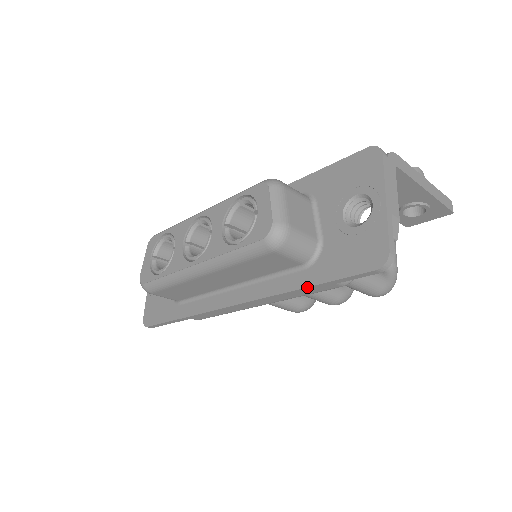
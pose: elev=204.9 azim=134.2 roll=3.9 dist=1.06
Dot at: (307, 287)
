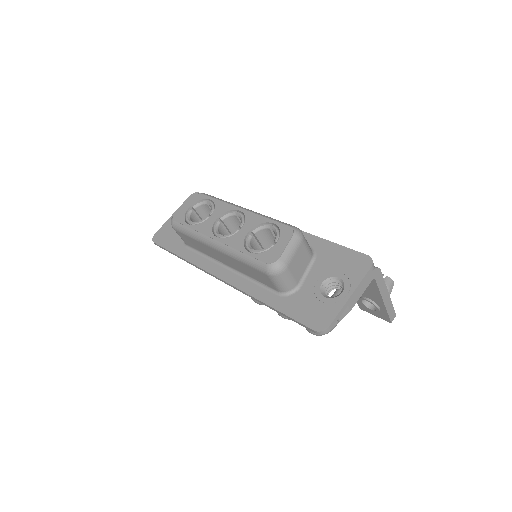
Dot at: (271, 307)
